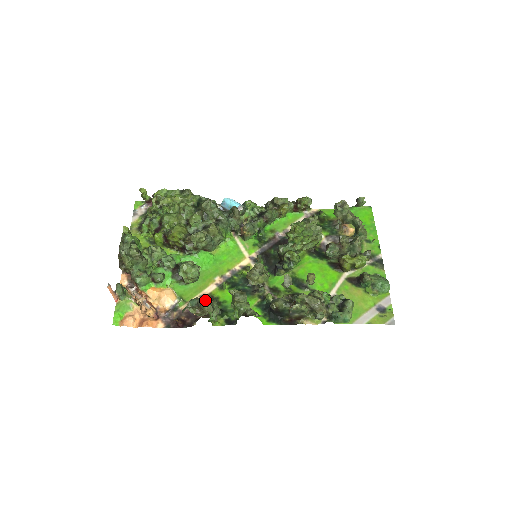
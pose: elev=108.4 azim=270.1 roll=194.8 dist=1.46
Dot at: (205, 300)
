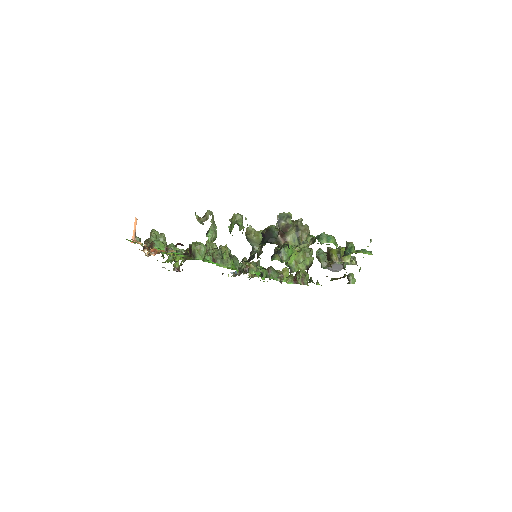
Dot at: occluded
